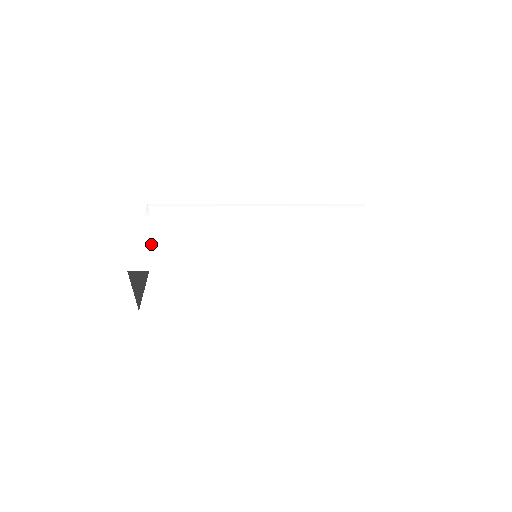
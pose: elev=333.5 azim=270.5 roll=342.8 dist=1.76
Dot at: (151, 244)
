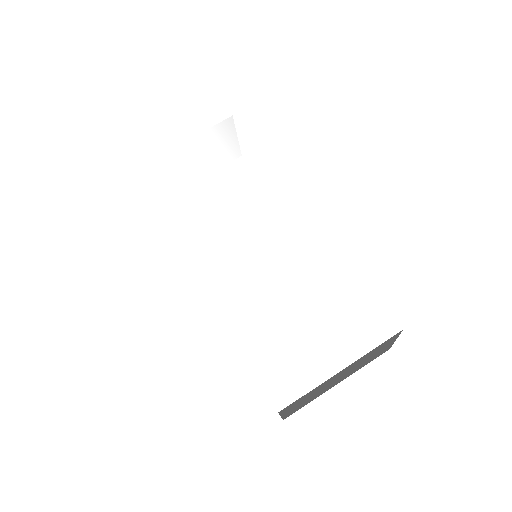
Dot at: (177, 162)
